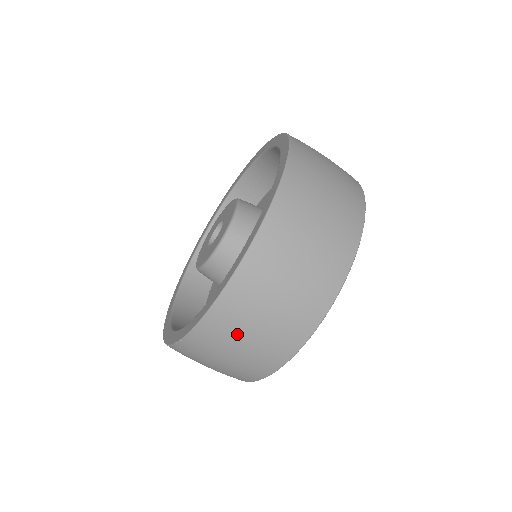
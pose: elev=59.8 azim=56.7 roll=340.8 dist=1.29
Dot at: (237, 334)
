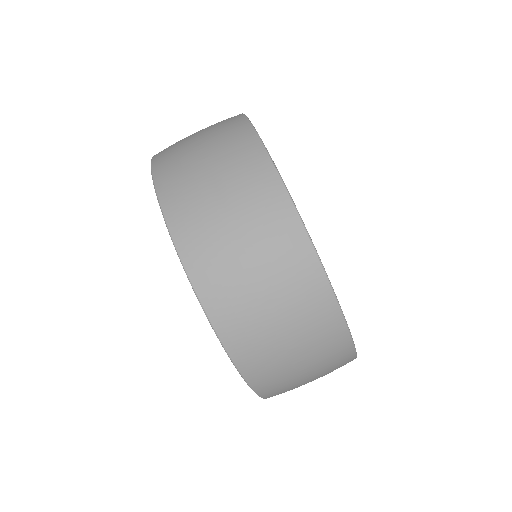
Dot at: (286, 370)
